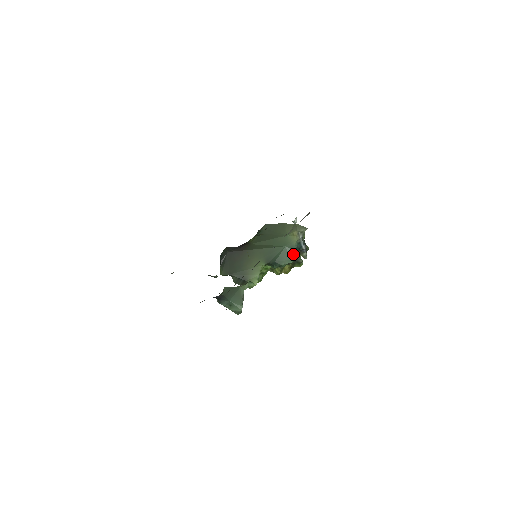
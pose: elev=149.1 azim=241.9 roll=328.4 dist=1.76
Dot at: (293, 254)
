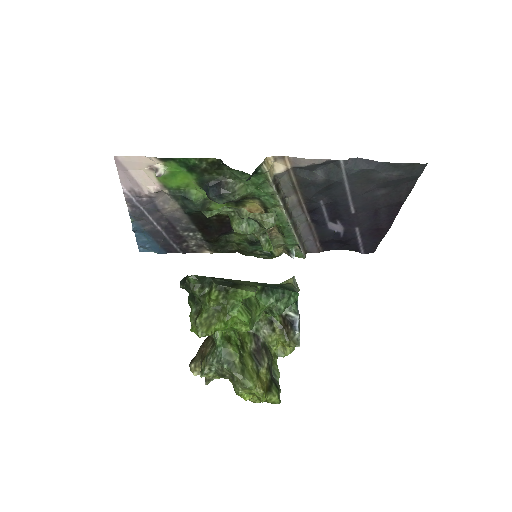
Dot at: occluded
